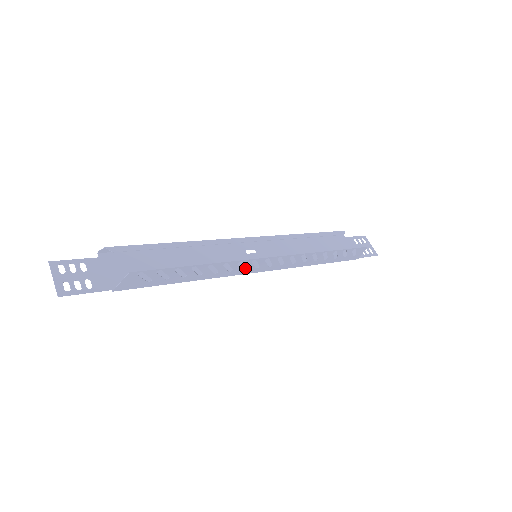
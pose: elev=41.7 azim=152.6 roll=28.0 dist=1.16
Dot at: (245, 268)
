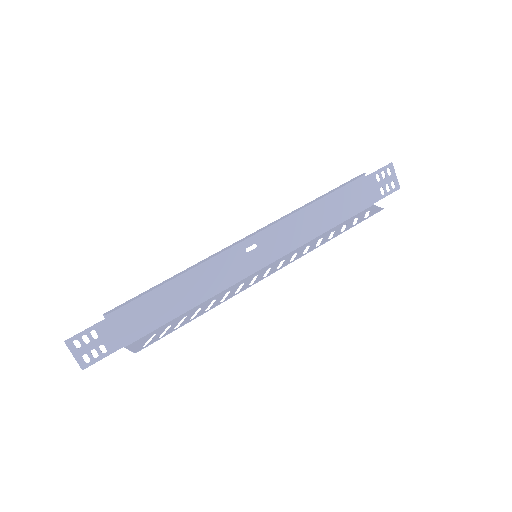
Dot at: (244, 272)
